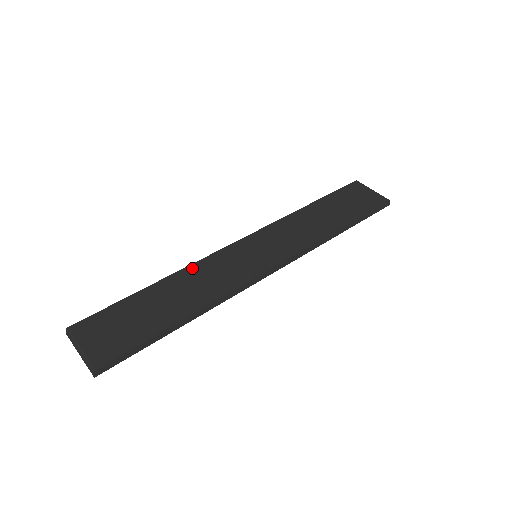
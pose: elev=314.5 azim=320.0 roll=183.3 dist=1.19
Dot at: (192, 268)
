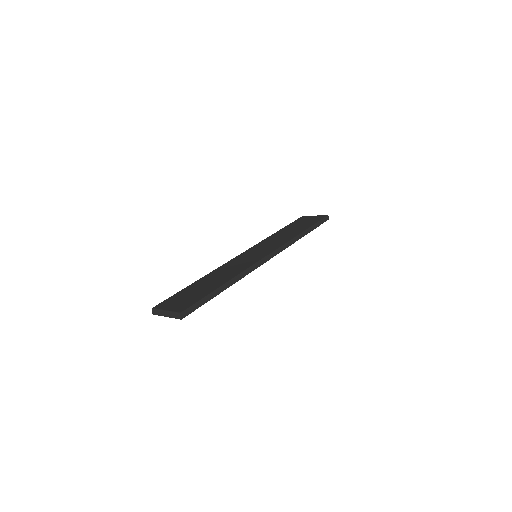
Dot at: (218, 269)
